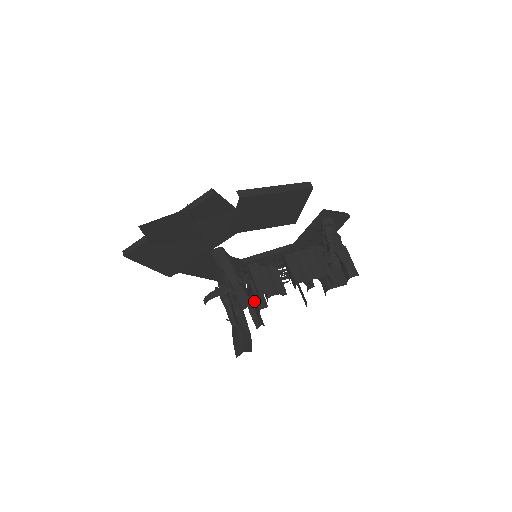
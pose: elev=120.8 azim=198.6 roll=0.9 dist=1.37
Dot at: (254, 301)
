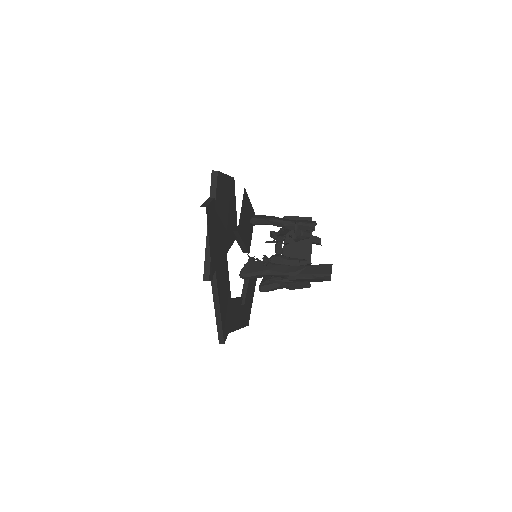
Dot at: occluded
